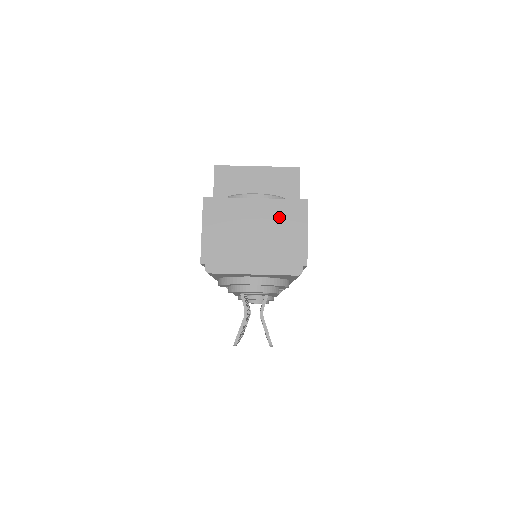
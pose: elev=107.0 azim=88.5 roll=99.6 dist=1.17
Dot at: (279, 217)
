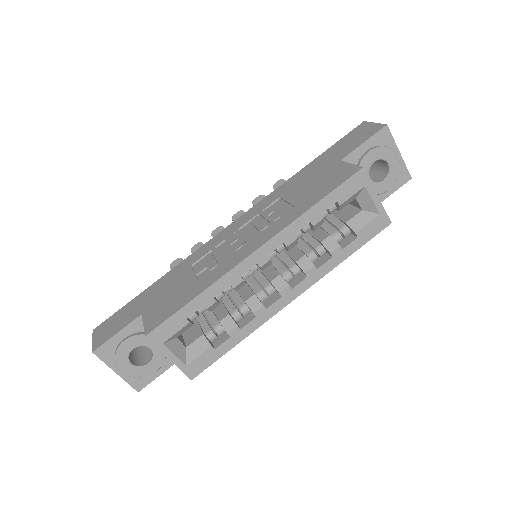
Dot at: occluded
